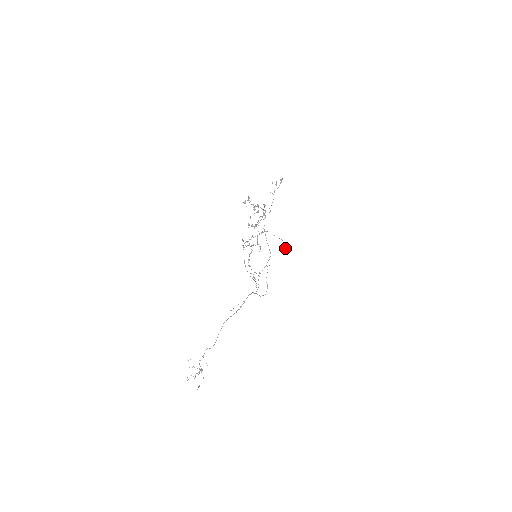
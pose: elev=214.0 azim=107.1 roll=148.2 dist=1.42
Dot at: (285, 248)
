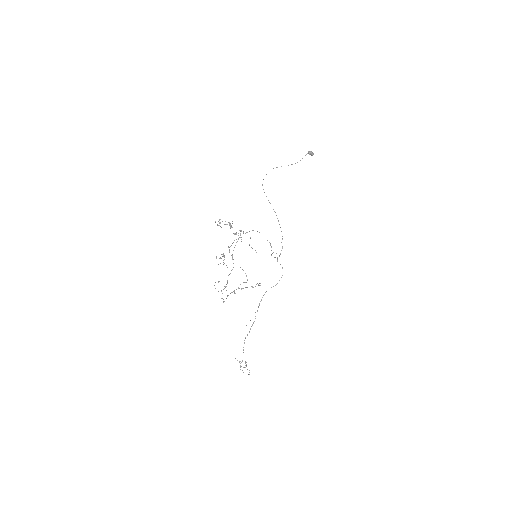
Dot at: occluded
